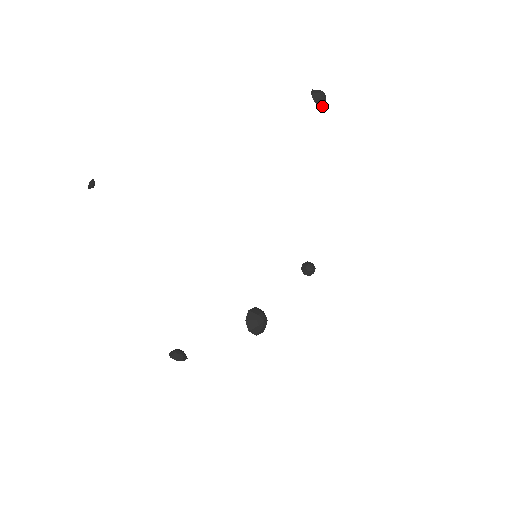
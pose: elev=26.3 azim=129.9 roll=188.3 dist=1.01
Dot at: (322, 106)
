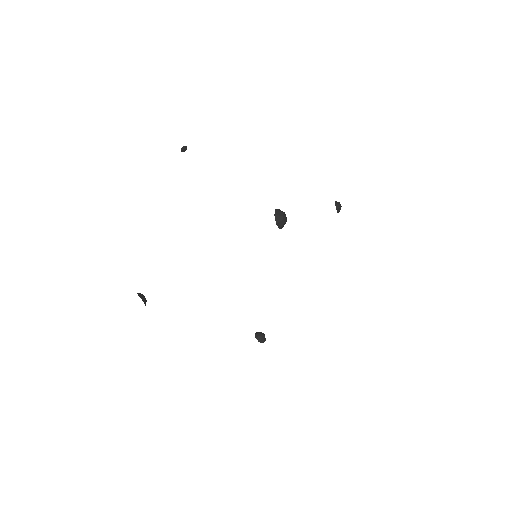
Dot at: (337, 211)
